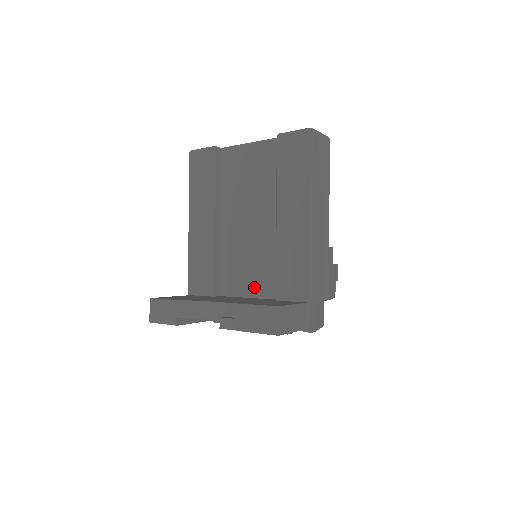
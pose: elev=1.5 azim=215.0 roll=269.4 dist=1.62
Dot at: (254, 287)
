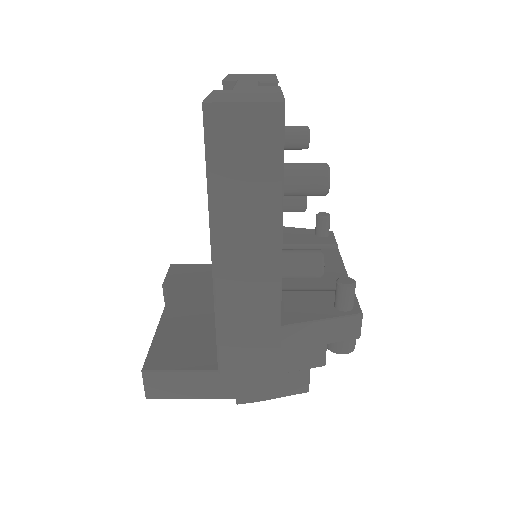
Dot at: occluded
